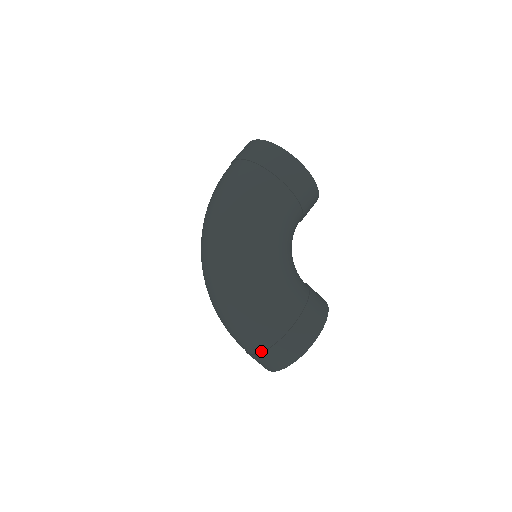
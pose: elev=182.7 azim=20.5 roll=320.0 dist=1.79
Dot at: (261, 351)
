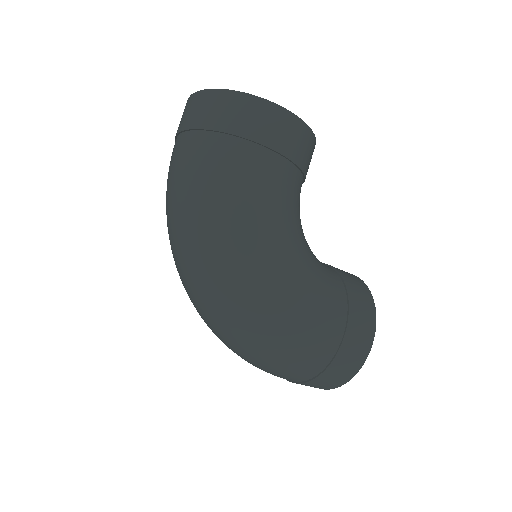
Dot at: (308, 379)
